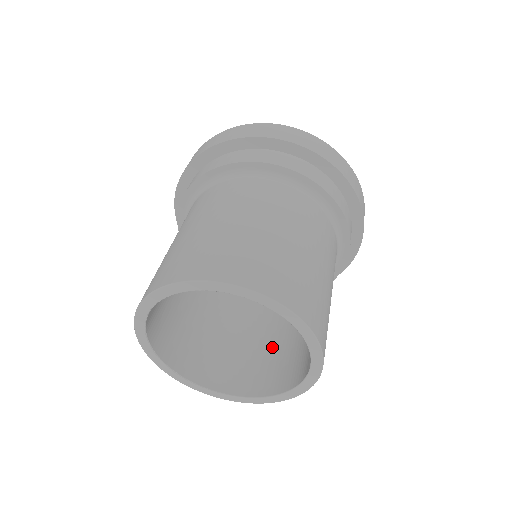
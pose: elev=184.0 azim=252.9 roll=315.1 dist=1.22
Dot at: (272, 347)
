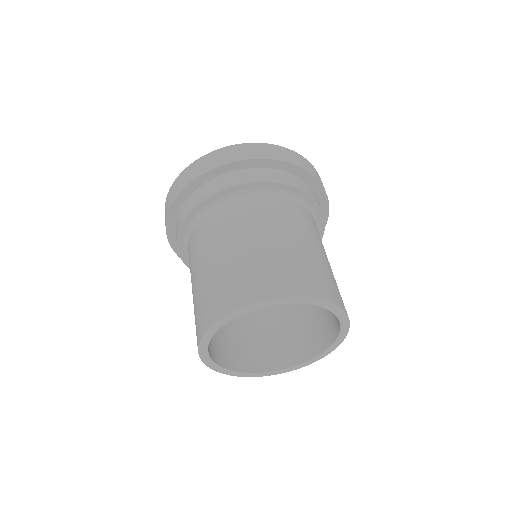
Dot at: (269, 329)
